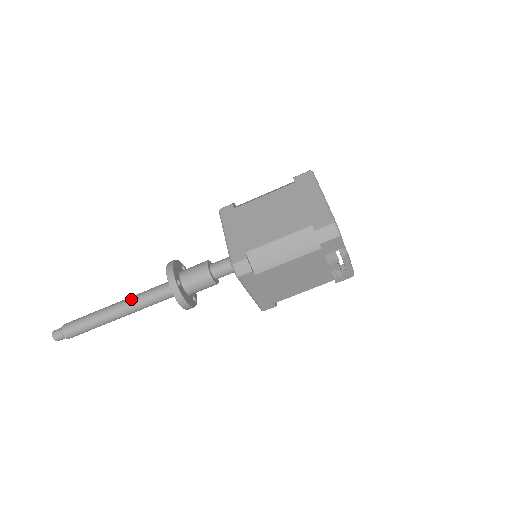
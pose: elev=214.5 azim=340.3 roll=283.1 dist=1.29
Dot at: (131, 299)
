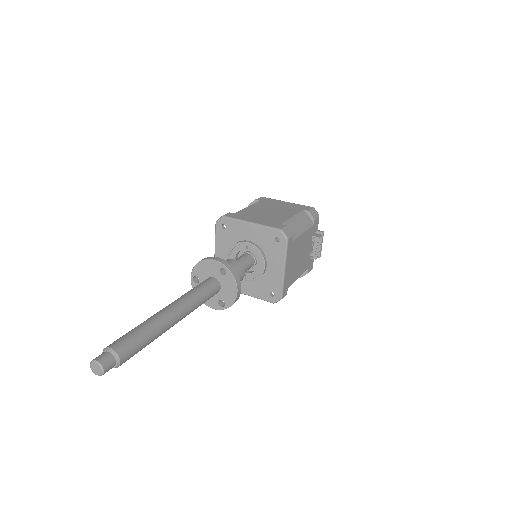
Dot at: (181, 298)
